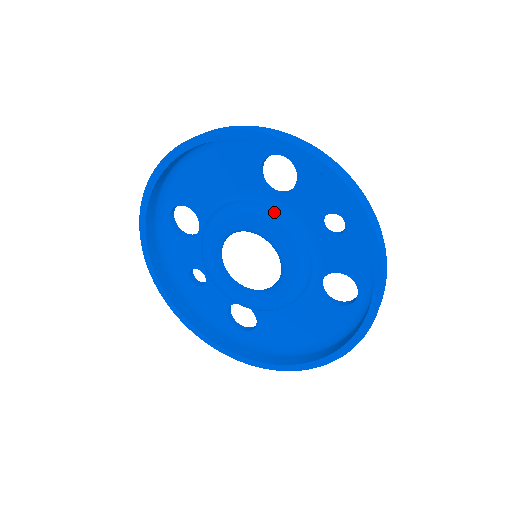
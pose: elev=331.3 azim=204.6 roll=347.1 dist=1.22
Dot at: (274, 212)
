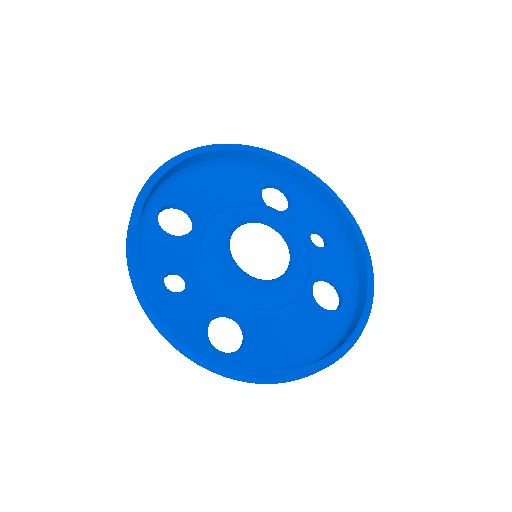
Dot at: occluded
